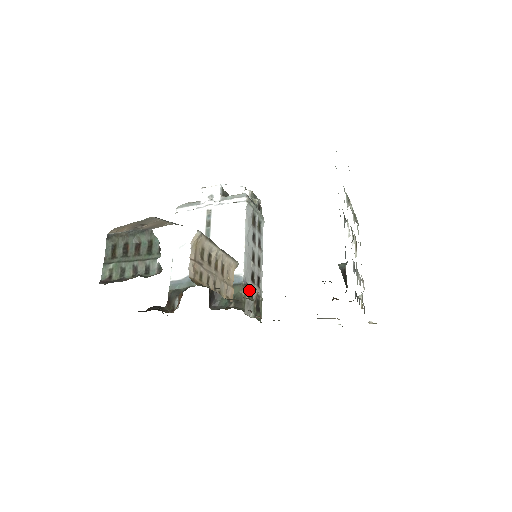
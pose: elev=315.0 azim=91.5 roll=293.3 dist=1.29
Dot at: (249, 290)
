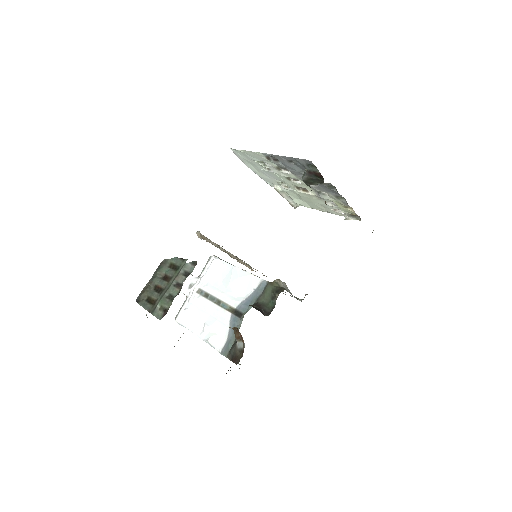
Dot at: (277, 282)
